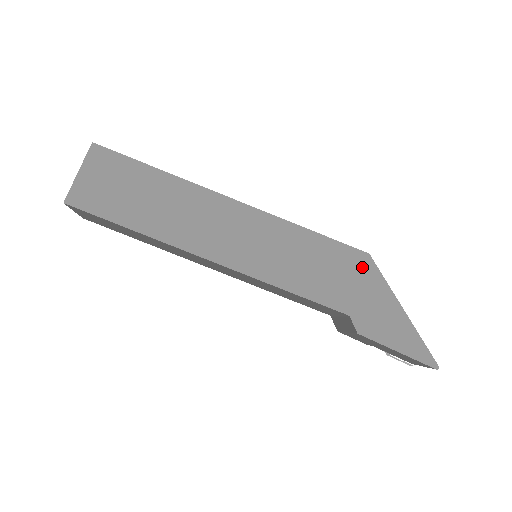
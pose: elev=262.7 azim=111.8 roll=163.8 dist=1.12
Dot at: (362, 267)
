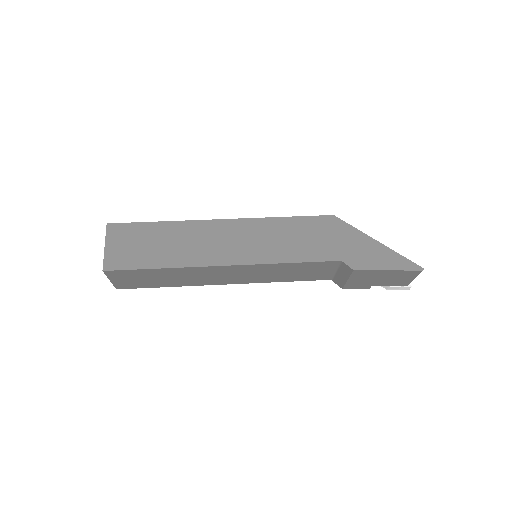
Dot at: (333, 226)
